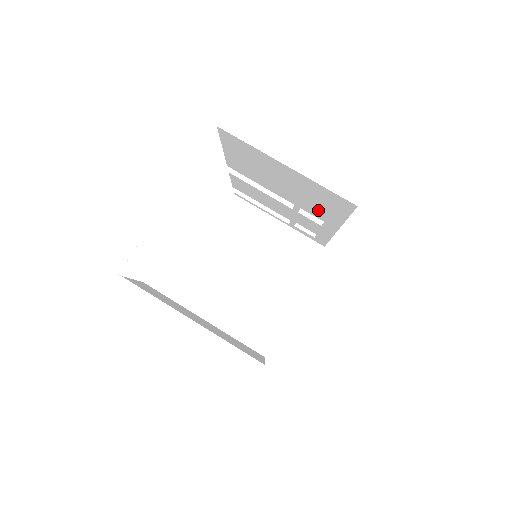
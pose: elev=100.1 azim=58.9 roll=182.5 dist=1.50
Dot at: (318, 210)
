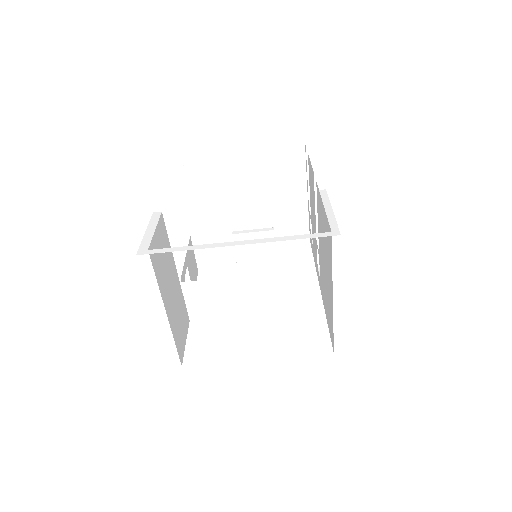
Dot at: (323, 286)
